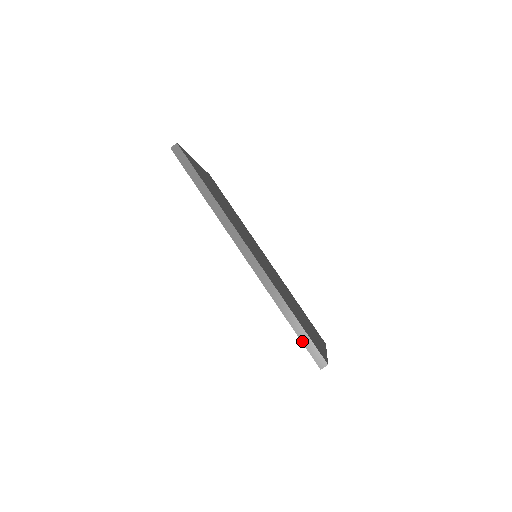
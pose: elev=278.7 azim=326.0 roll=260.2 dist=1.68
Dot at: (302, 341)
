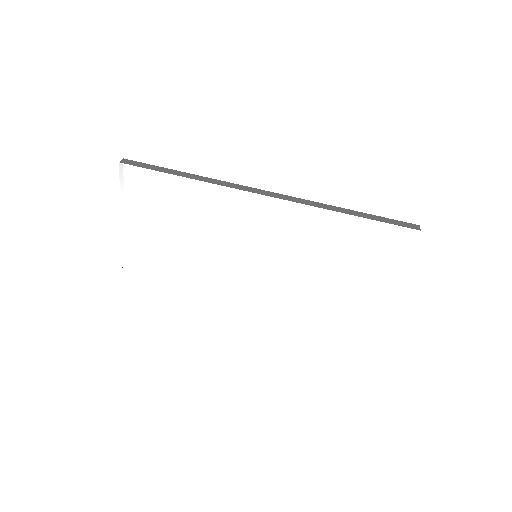
Dot at: (384, 222)
